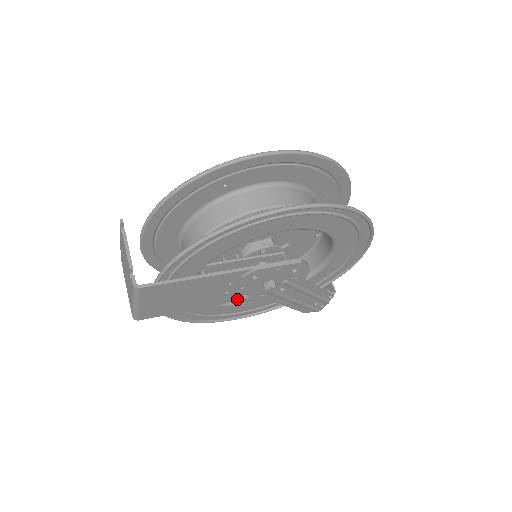
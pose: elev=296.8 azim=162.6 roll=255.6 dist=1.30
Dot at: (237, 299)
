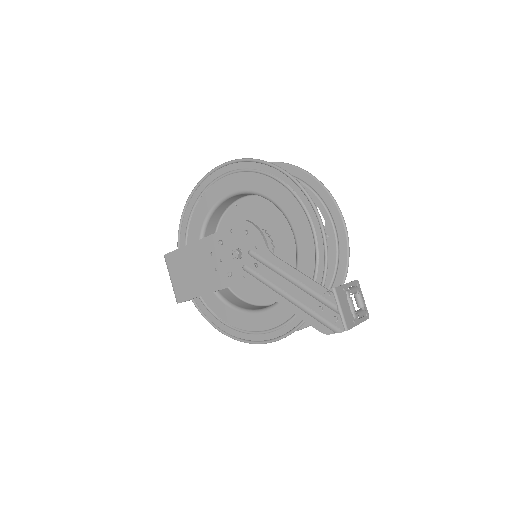
Dot at: (227, 280)
